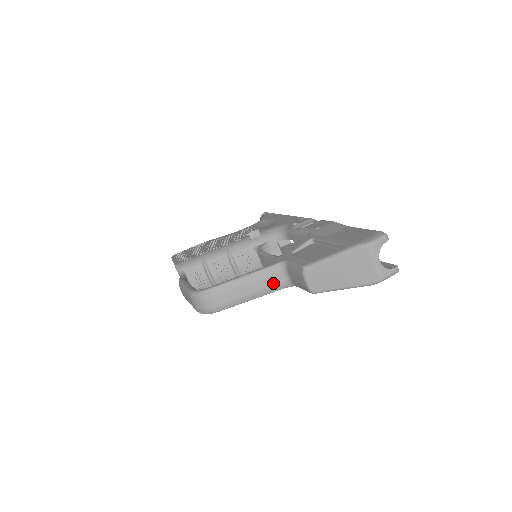
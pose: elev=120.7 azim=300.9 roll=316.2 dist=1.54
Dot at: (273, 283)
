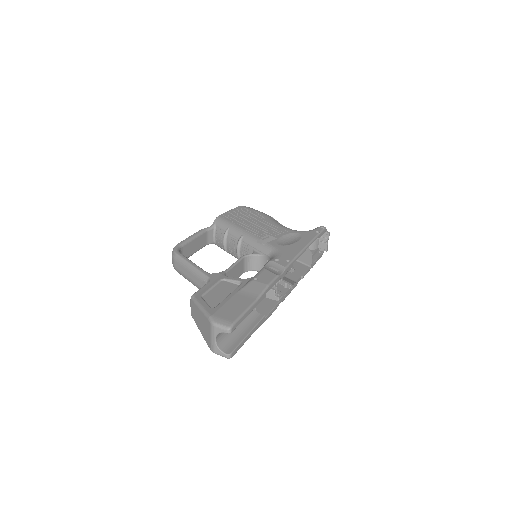
Dot at: (201, 286)
